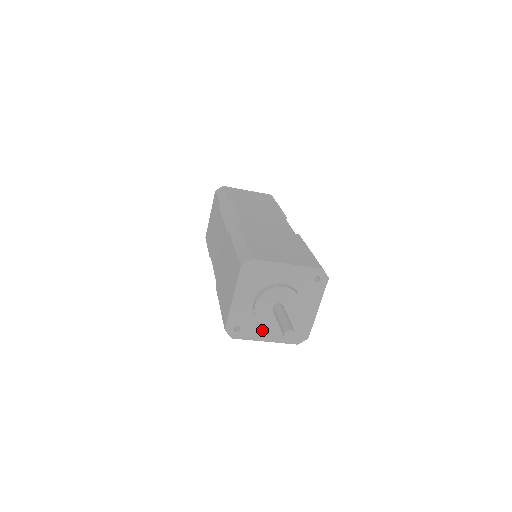
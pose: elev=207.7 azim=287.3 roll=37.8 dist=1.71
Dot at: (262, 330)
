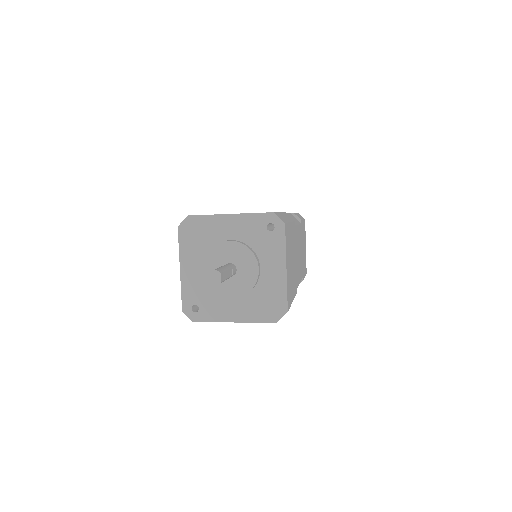
Dot at: (225, 307)
